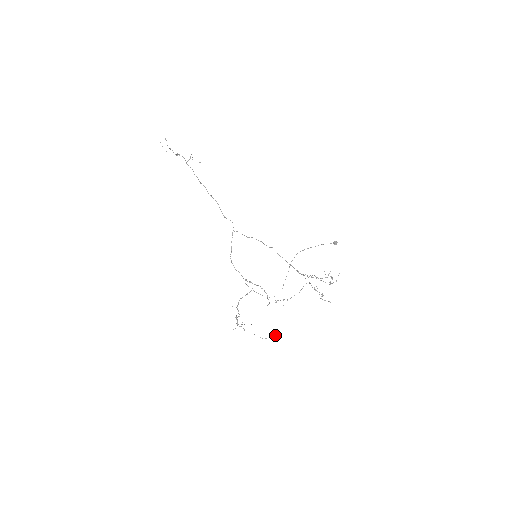
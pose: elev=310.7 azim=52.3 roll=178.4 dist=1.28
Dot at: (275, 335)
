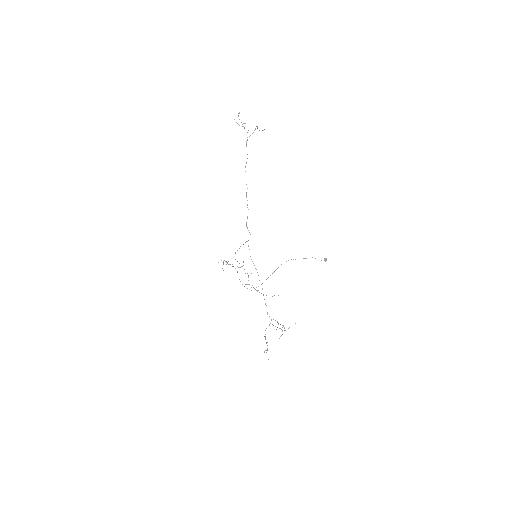
Dot at: occluded
